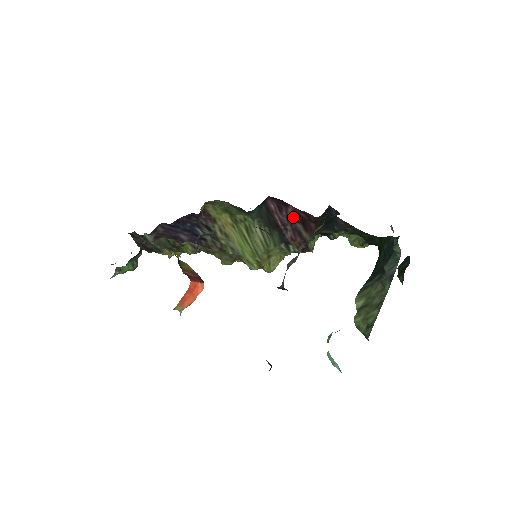
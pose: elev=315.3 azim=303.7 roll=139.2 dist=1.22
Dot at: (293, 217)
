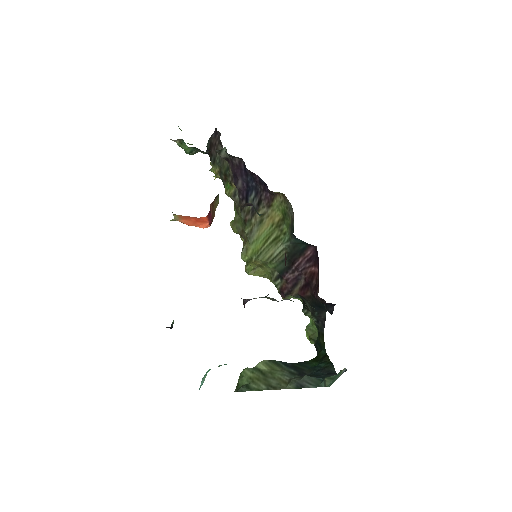
Dot at: (308, 274)
